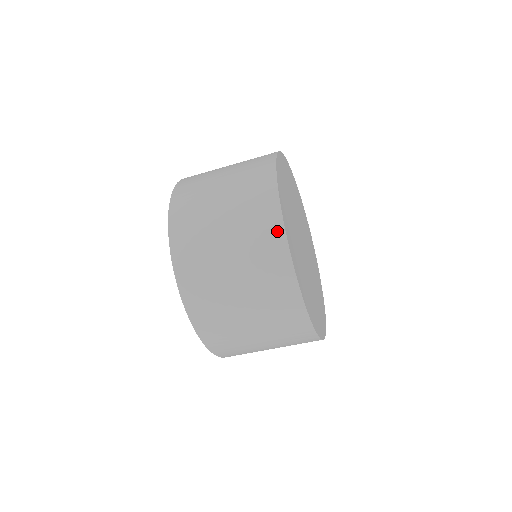
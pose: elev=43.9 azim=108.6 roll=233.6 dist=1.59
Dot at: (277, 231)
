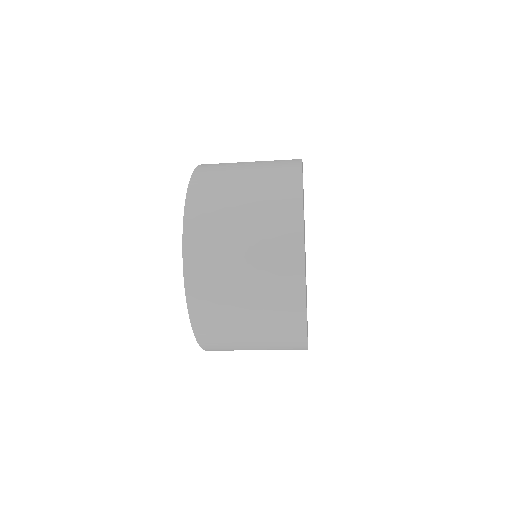
Dot at: (298, 307)
